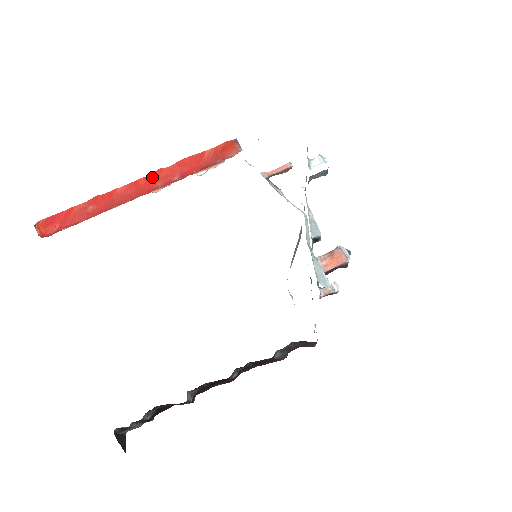
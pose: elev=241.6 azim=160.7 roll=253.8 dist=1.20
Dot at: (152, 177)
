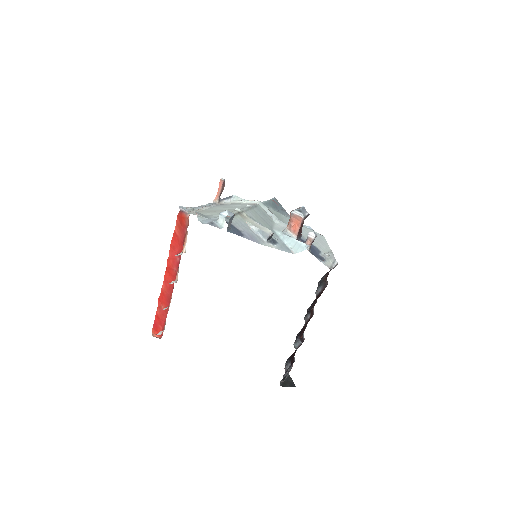
Dot at: (168, 268)
